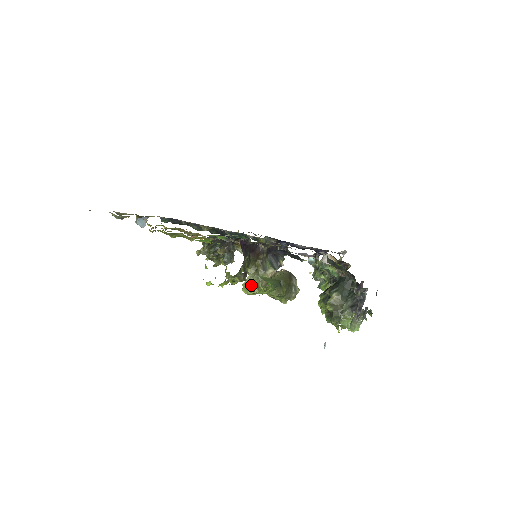
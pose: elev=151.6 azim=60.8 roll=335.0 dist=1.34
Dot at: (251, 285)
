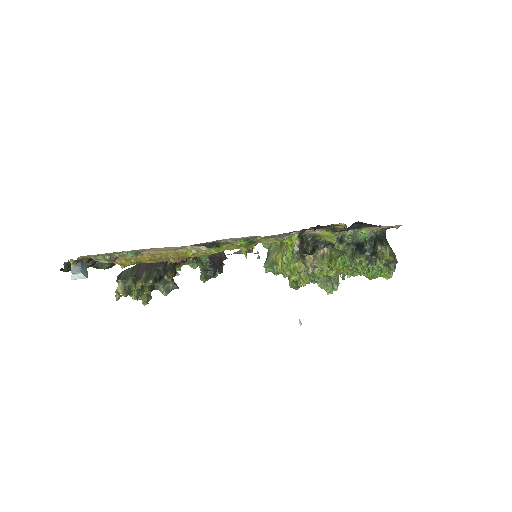
Dot at: (308, 274)
